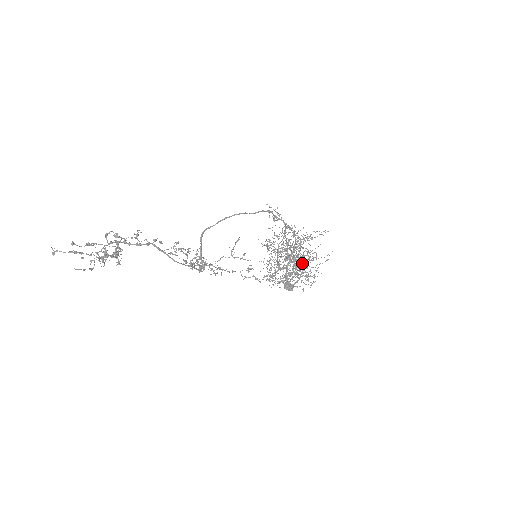
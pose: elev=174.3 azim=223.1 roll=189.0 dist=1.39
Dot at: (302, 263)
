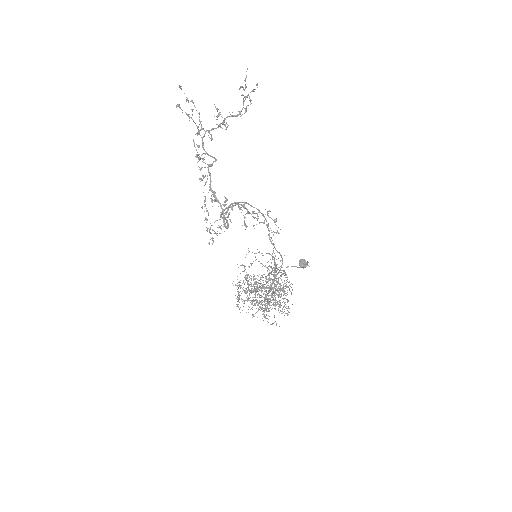
Dot at: (281, 290)
